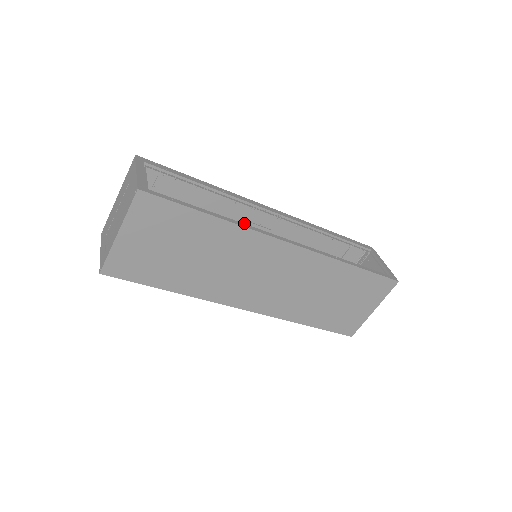
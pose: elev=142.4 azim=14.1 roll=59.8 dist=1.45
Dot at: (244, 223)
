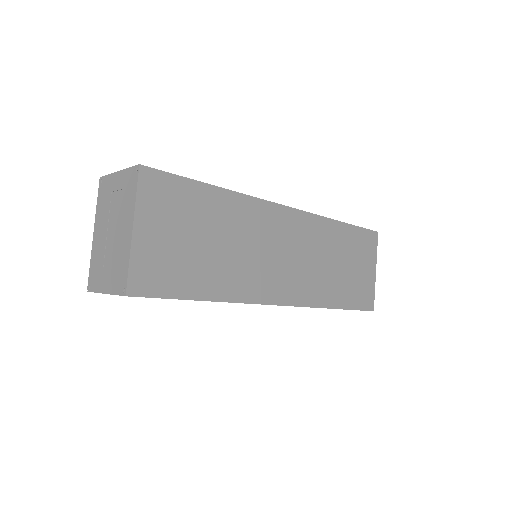
Dot at: occluded
